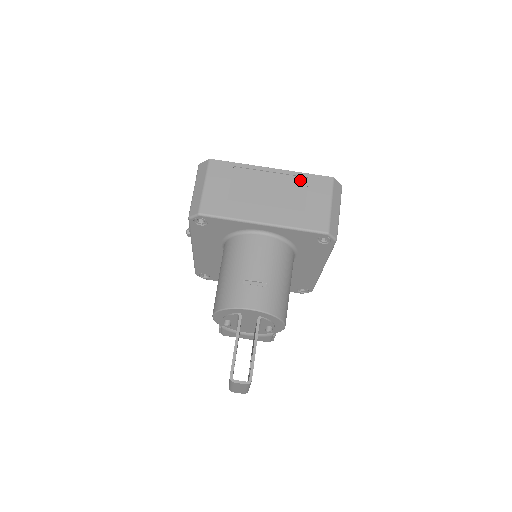
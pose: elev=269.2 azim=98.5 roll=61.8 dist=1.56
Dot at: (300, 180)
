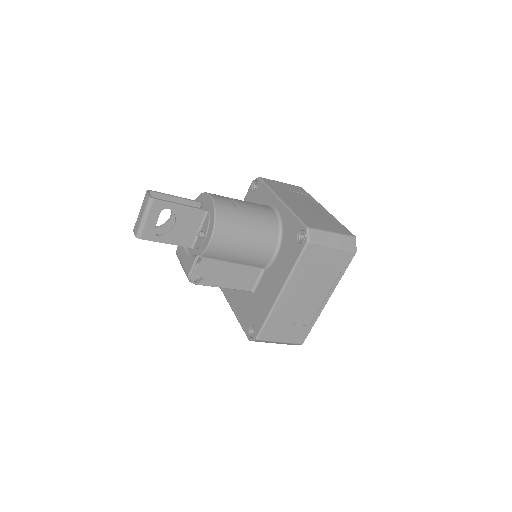
Dot at: (333, 221)
